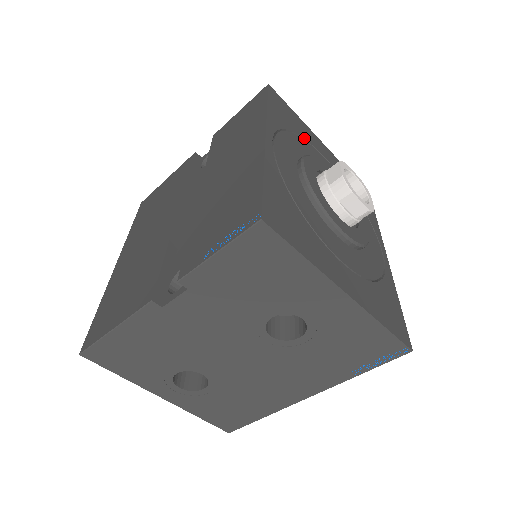
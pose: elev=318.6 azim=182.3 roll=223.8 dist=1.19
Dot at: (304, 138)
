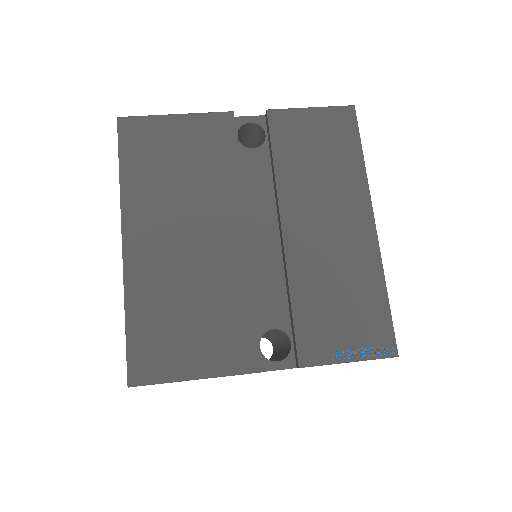
Dot at: occluded
